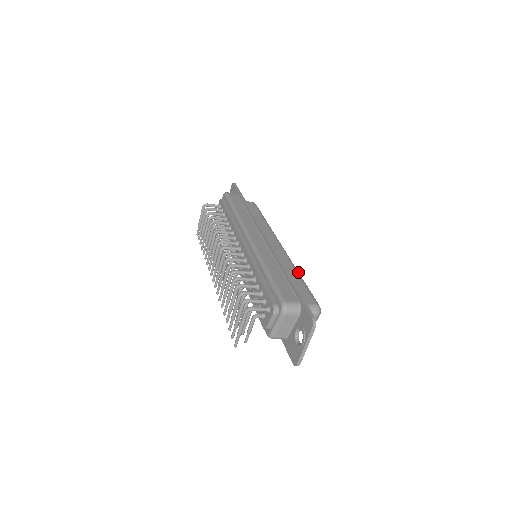
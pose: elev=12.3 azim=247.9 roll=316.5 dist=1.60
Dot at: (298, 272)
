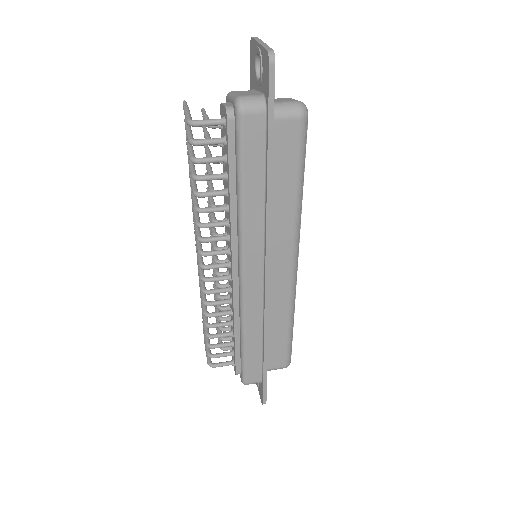
Dot at: (291, 319)
